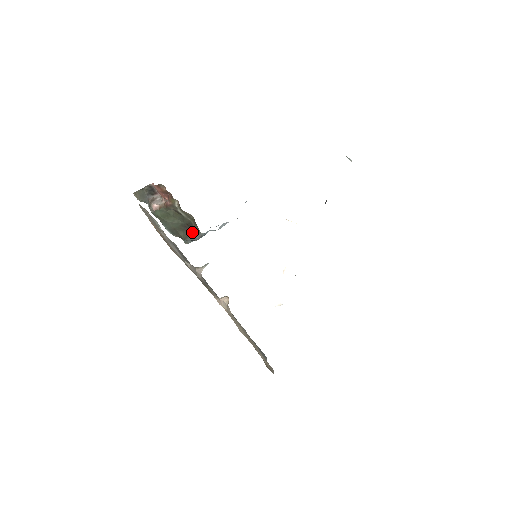
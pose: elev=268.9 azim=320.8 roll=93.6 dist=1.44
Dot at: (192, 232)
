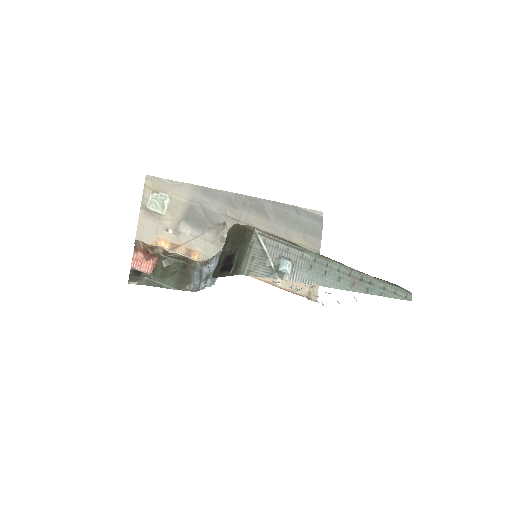
Dot at: (191, 272)
